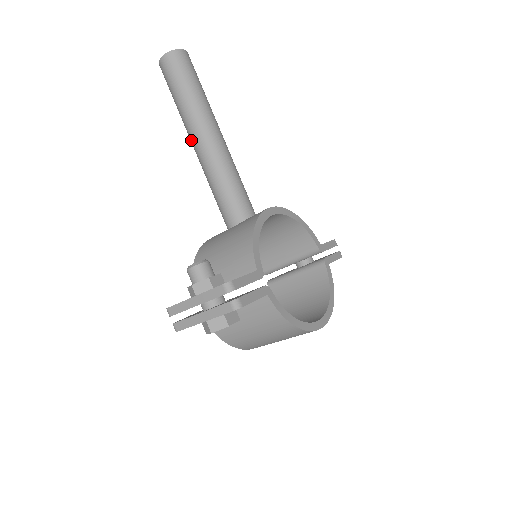
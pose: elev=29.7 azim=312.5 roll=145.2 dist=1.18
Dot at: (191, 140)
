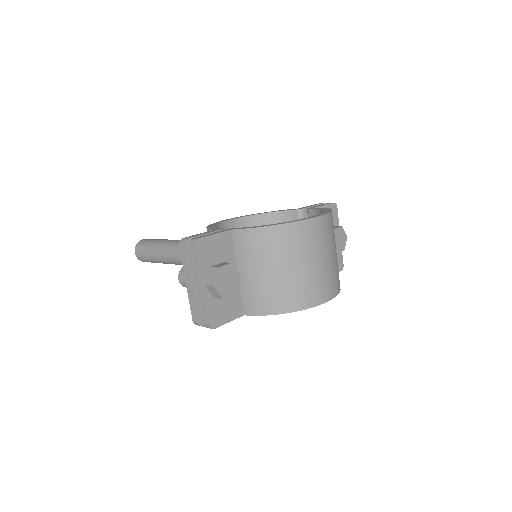
Dot at: (174, 262)
